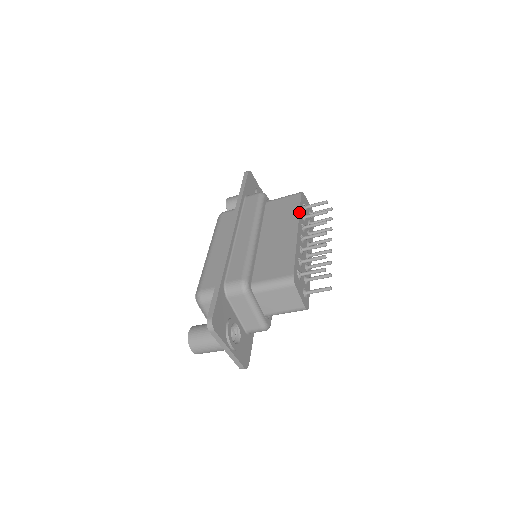
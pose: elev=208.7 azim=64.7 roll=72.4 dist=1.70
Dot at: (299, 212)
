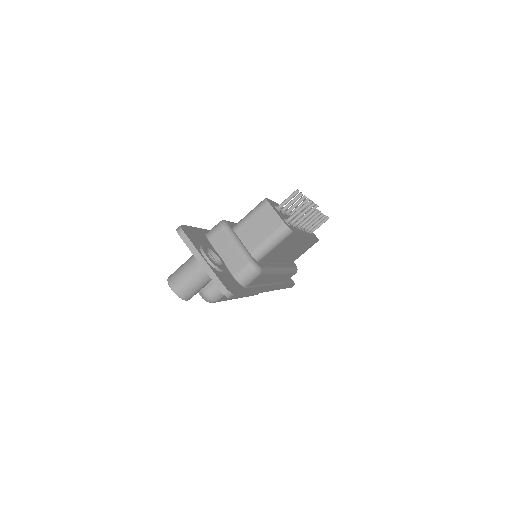
Dot at: occluded
